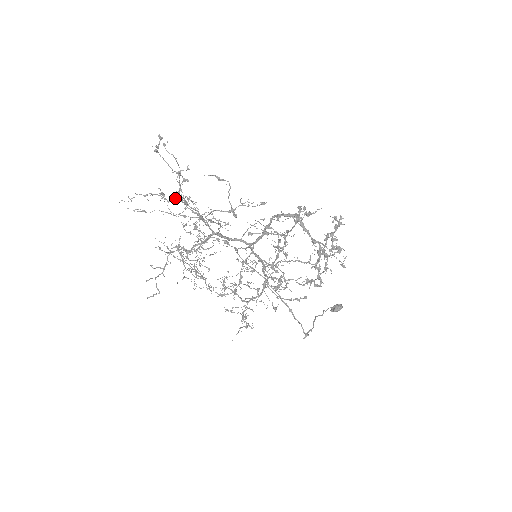
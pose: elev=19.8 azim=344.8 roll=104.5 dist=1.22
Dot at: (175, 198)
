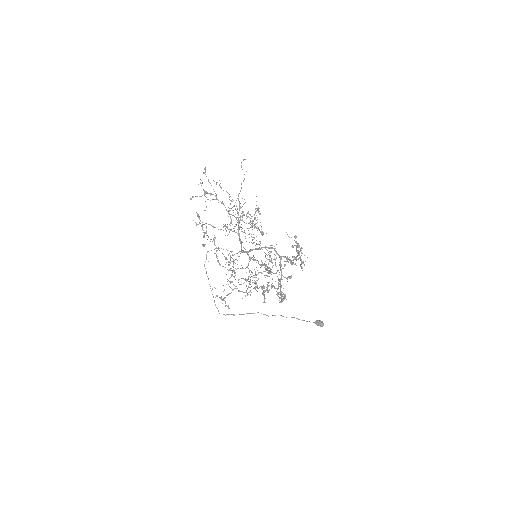
Dot at: (213, 199)
